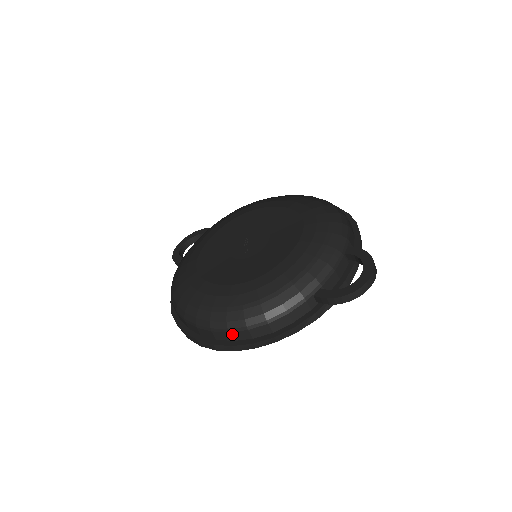
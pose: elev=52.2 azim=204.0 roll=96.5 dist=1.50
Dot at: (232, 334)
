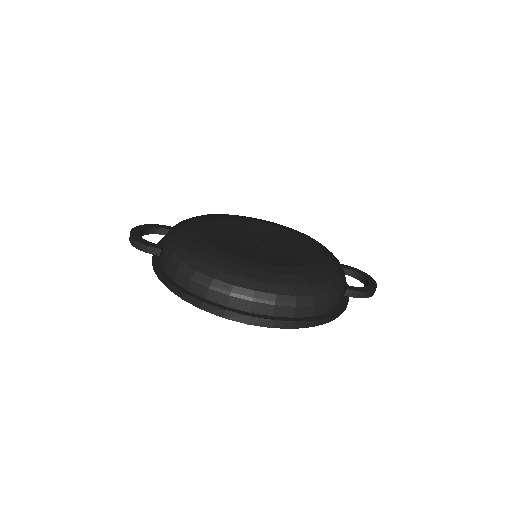
Dot at: (297, 309)
